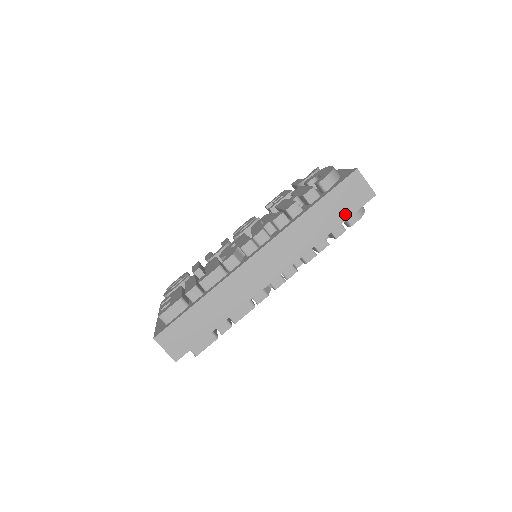
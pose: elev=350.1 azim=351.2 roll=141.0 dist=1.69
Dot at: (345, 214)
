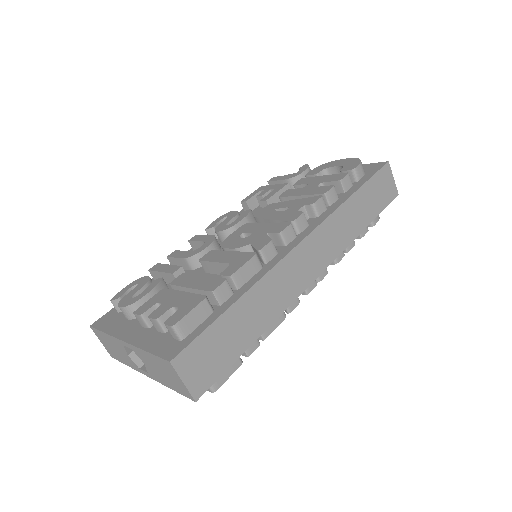
Dot at: (377, 209)
